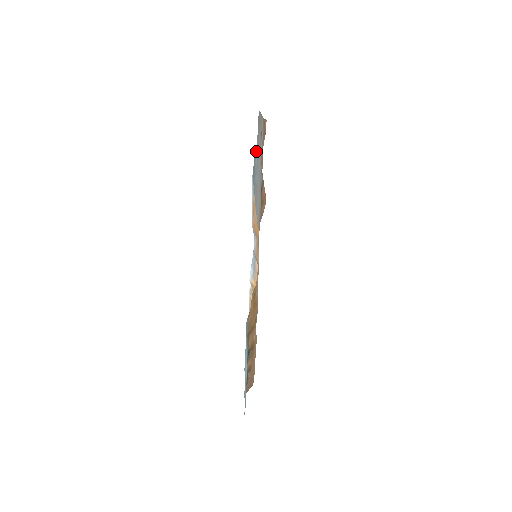
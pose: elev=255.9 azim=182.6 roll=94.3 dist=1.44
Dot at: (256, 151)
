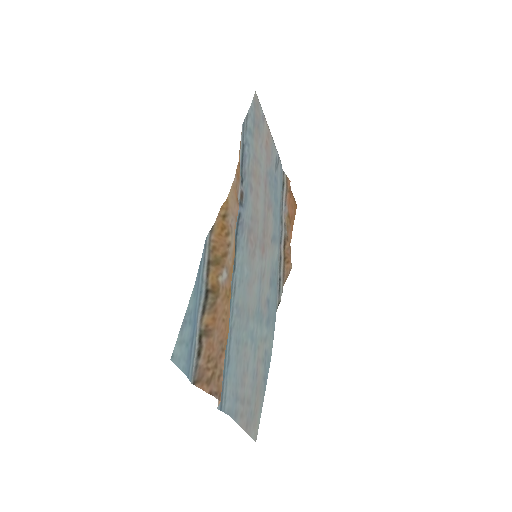
Dot at: (249, 114)
